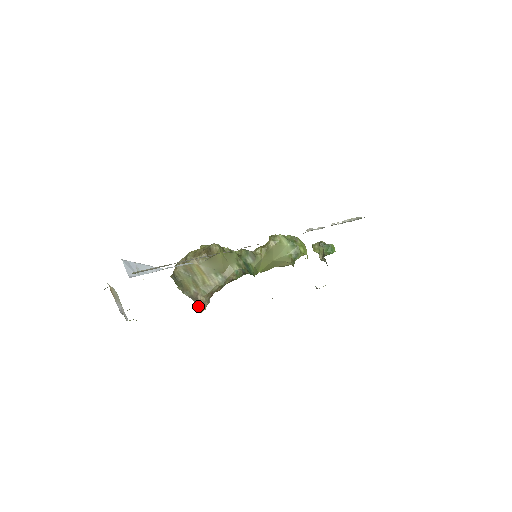
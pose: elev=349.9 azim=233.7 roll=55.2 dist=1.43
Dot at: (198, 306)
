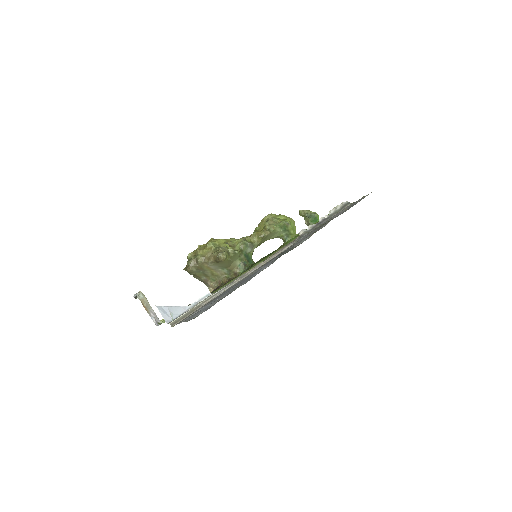
Dot at: (208, 288)
